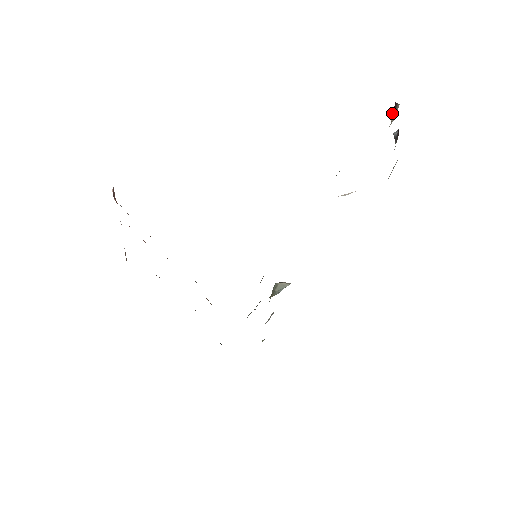
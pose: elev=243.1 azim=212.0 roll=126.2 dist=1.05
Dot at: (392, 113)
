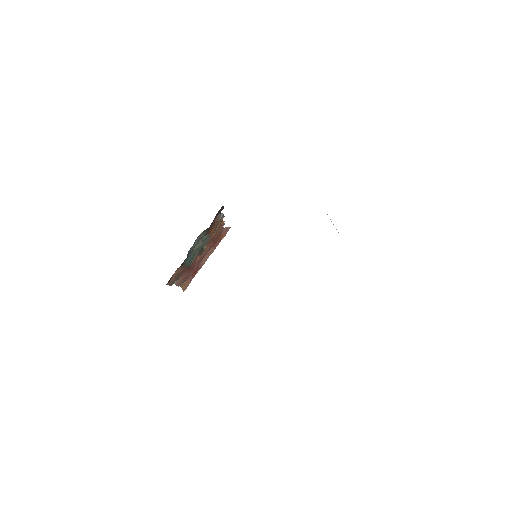
Dot at: occluded
